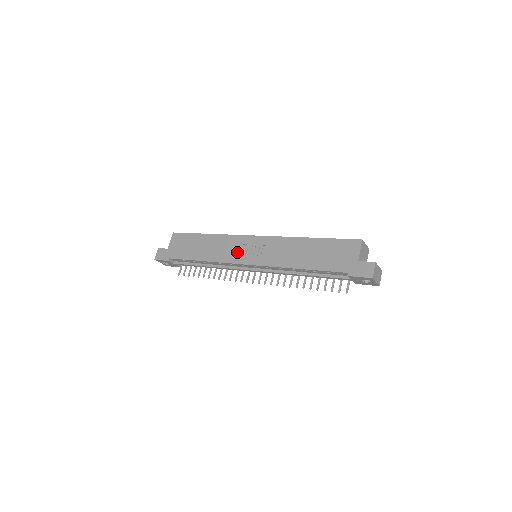
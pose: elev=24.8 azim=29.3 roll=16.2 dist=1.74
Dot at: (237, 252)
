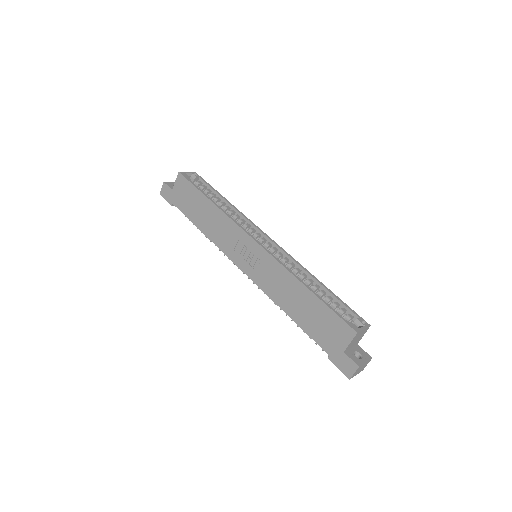
Dot at: (235, 247)
